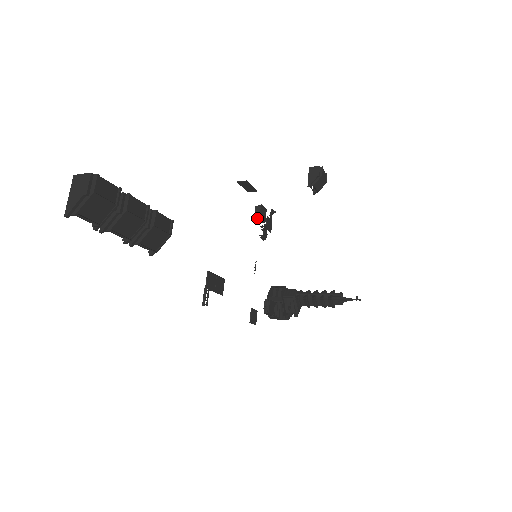
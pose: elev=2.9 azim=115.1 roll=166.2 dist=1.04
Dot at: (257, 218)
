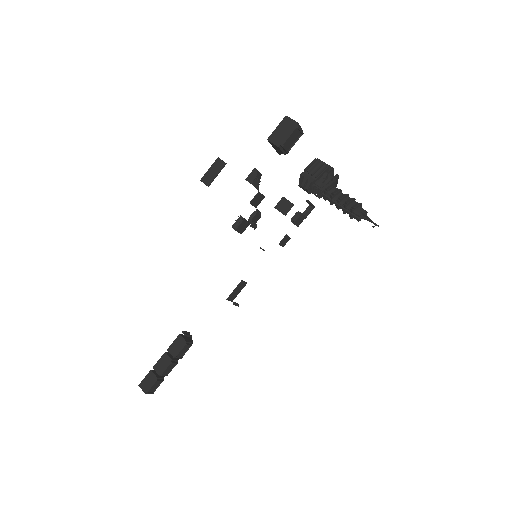
Dot at: (239, 232)
